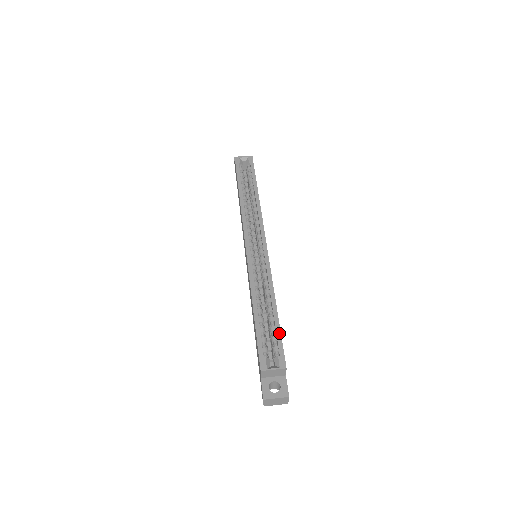
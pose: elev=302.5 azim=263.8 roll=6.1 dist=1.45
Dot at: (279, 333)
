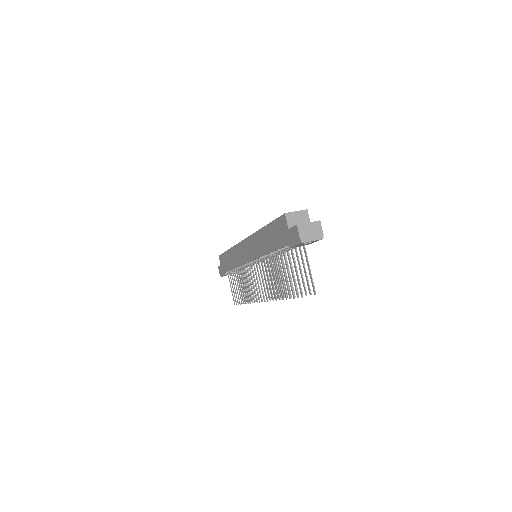
Dot at: occluded
